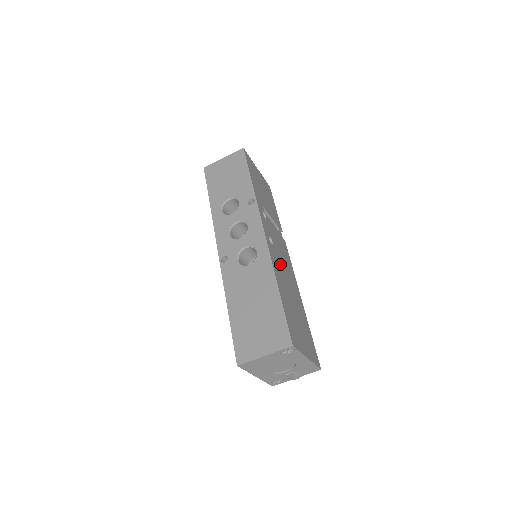
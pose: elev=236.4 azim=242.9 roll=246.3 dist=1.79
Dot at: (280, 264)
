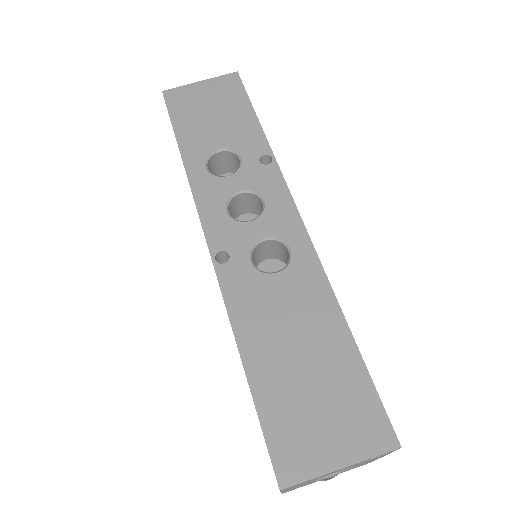
Dot at: occluded
